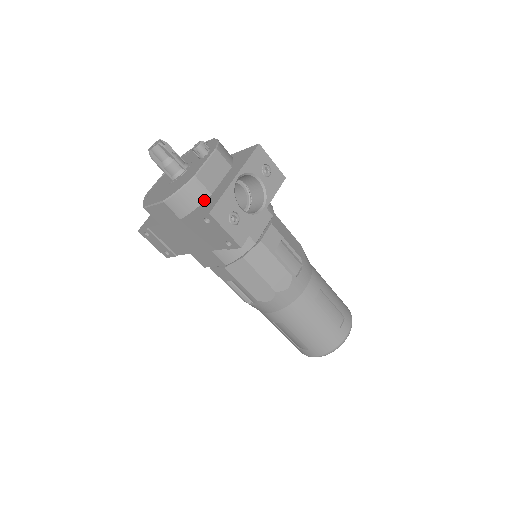
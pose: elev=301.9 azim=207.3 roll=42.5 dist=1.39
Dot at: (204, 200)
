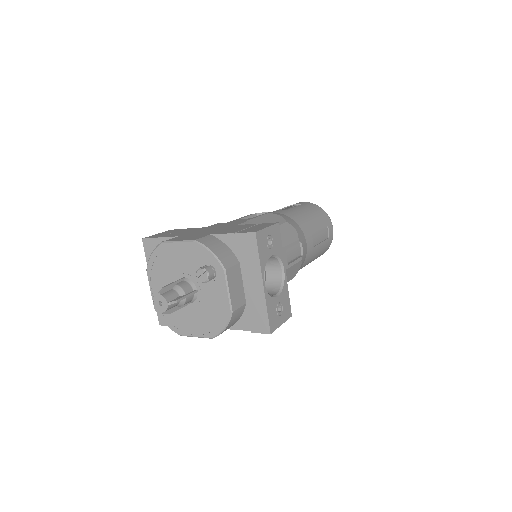
Dot at: (243, 311)
